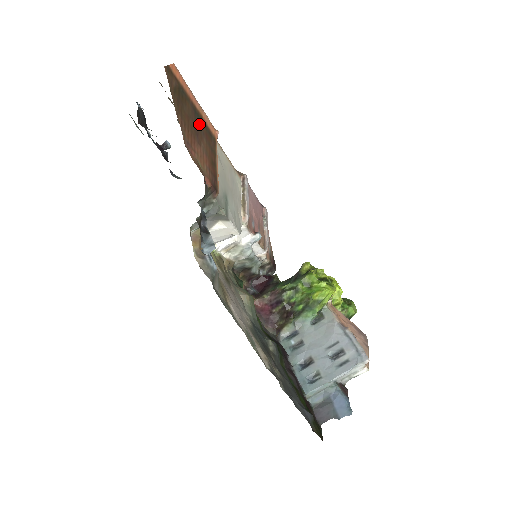
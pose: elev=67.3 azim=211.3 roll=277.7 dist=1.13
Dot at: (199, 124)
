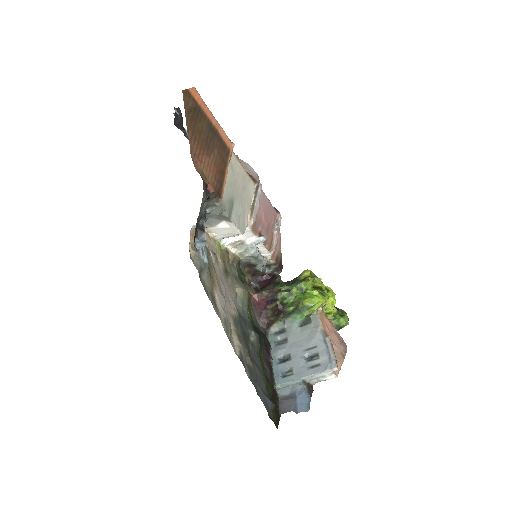
Dot at: (213, 138)
